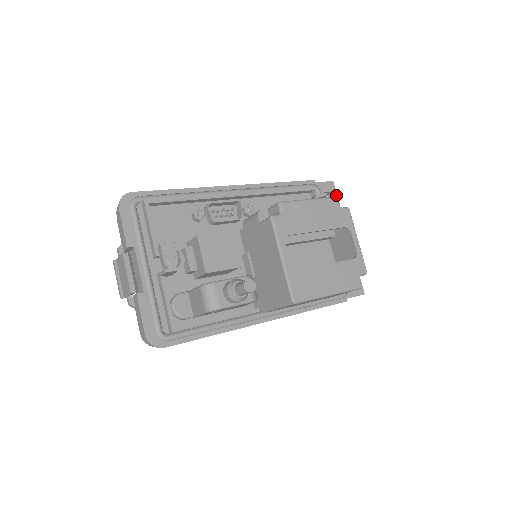
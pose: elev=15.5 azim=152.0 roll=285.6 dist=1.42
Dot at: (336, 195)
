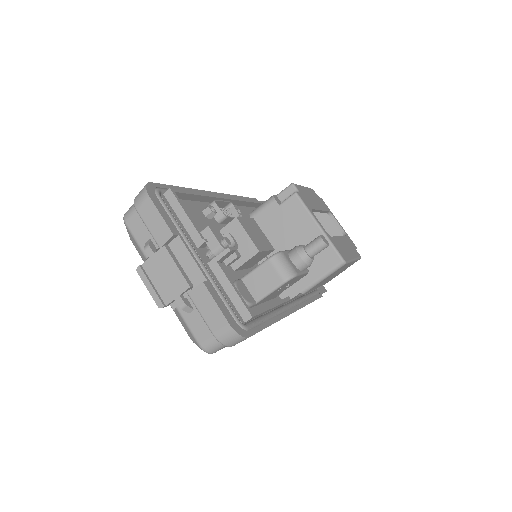
Dot at: occluded
